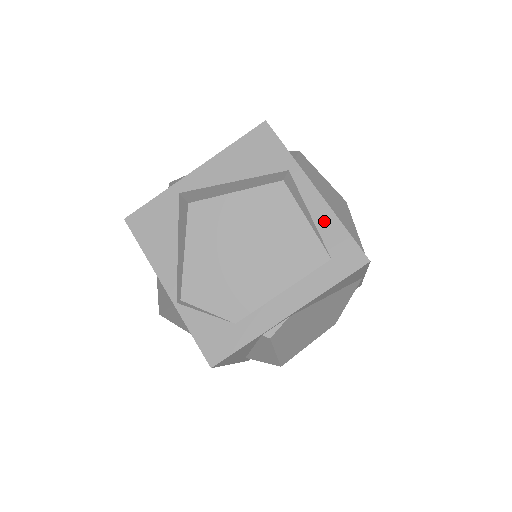
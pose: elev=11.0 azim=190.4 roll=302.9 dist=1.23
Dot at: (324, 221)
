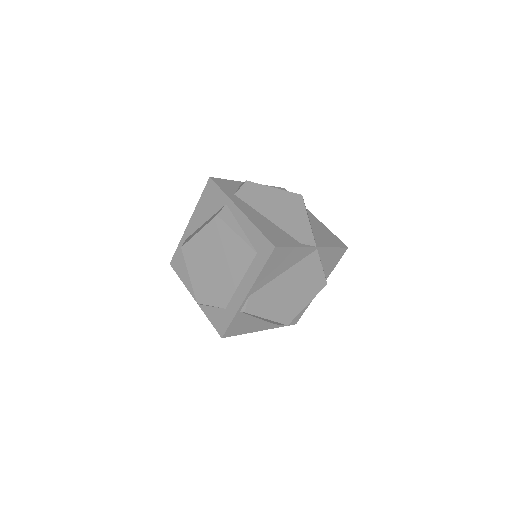
Dot at: (248, 230)
